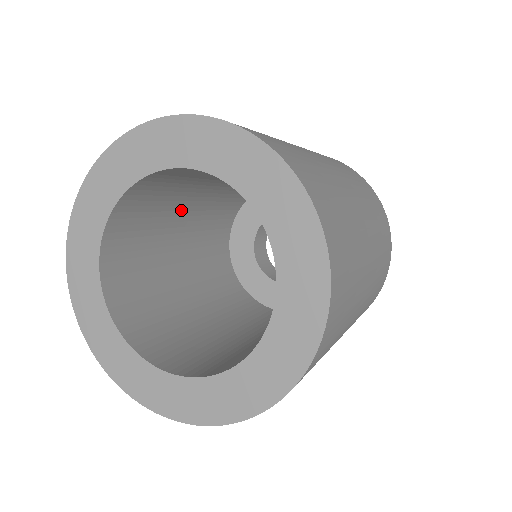
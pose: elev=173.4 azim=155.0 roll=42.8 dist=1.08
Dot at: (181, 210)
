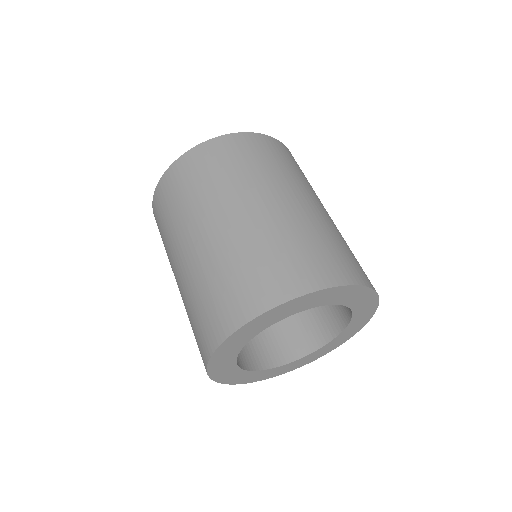
Dot at: occluded
